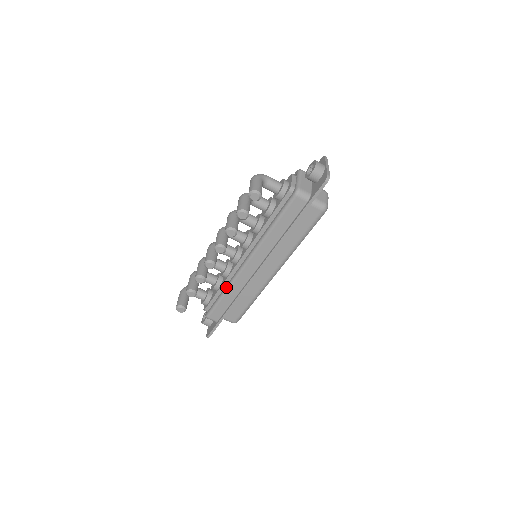
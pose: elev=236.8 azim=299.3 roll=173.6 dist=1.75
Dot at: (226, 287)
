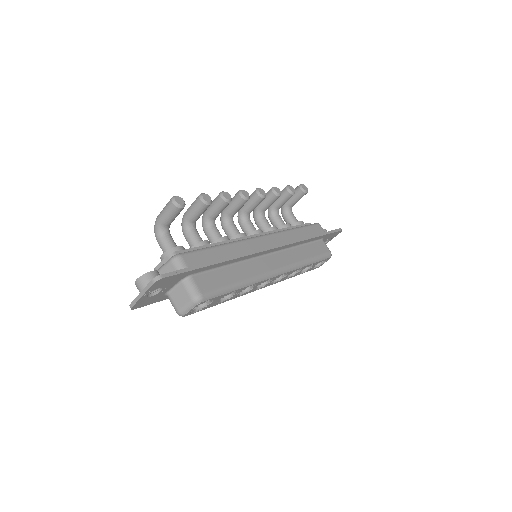
Dot at: occluded
